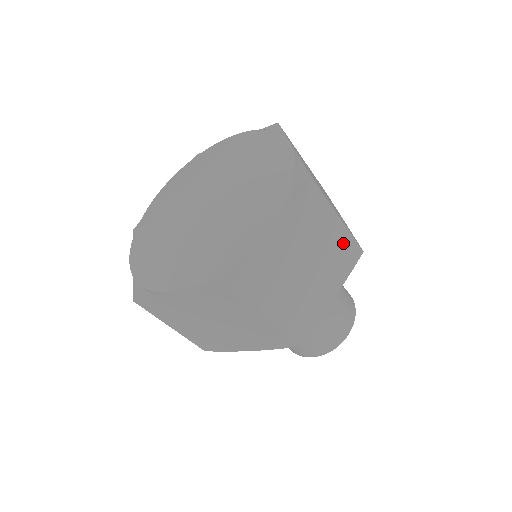
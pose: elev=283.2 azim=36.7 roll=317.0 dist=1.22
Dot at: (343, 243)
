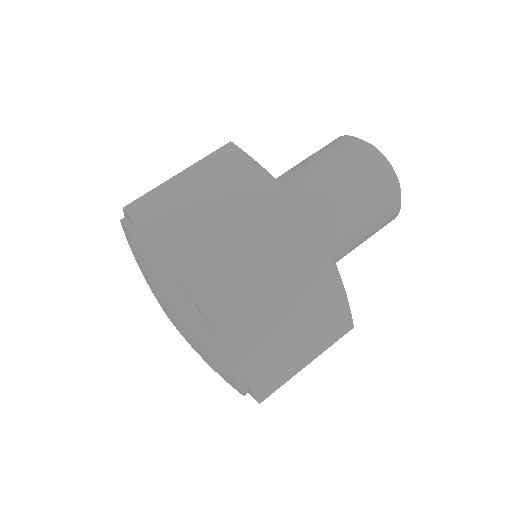
Dot at: (292, 262)
